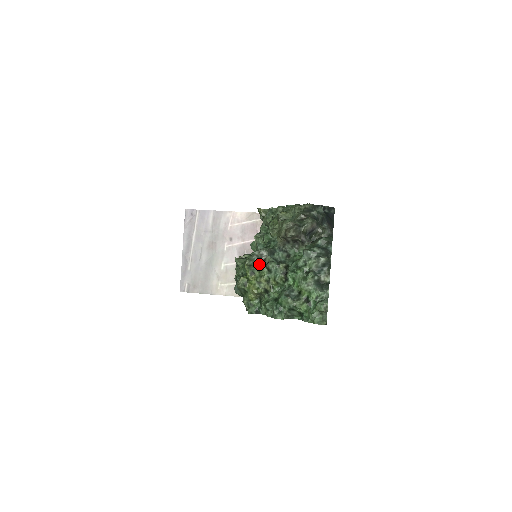
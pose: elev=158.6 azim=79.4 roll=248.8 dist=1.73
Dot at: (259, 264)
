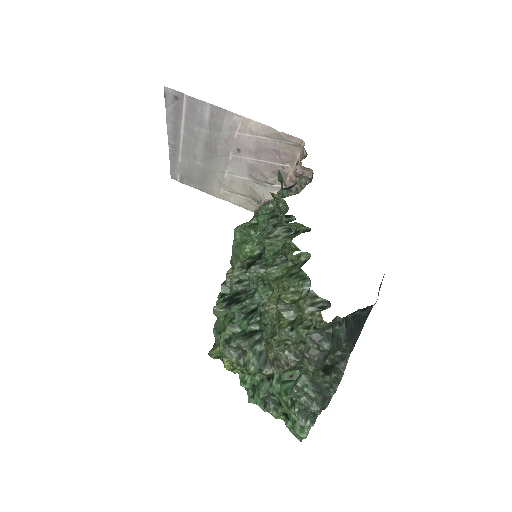
Dot at: (237, 353)
